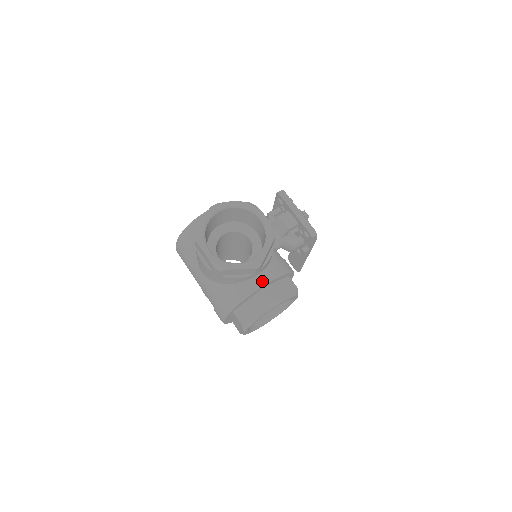
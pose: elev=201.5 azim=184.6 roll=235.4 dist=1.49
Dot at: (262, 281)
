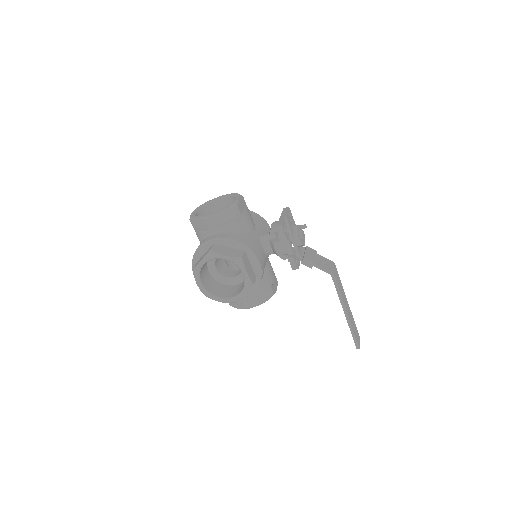
Dot at: (214, 237)
